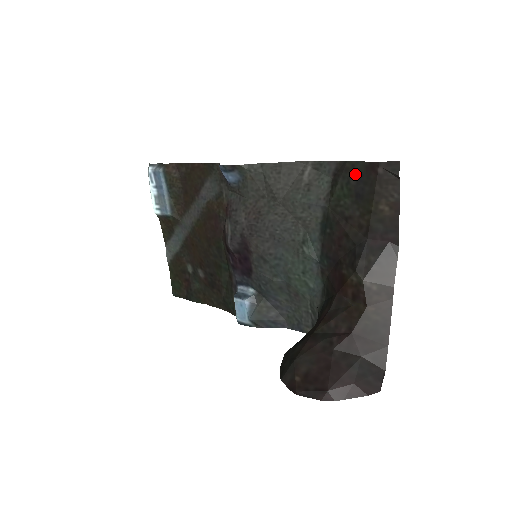
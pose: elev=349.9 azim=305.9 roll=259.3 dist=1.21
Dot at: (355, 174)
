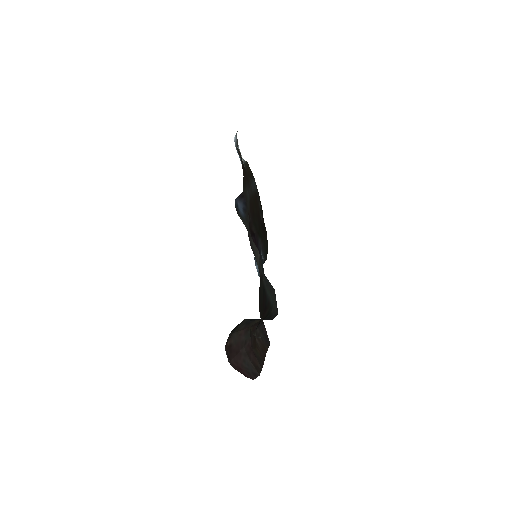
Dot at: (260, 293)
